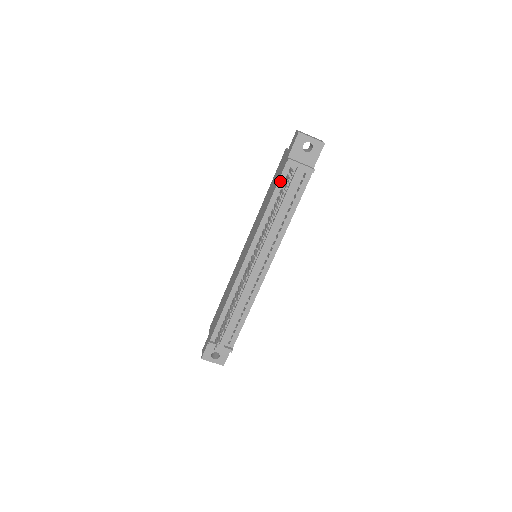
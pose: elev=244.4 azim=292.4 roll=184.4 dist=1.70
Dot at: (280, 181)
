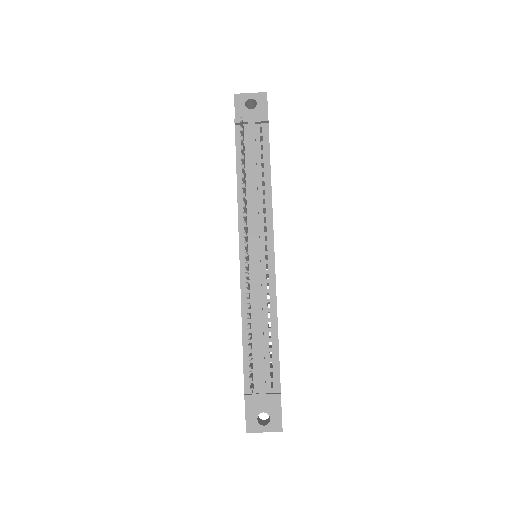
Dot at: (237, 148)
